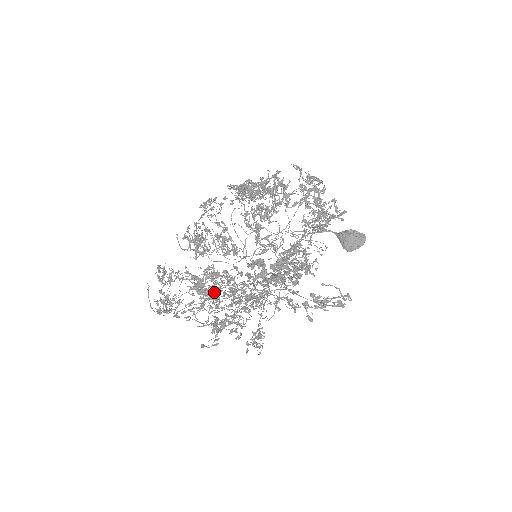
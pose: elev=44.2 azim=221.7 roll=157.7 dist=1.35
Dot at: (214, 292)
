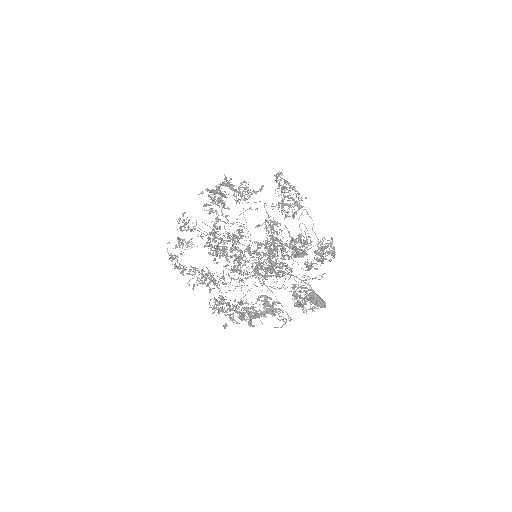
Dot at: (224, 204)
